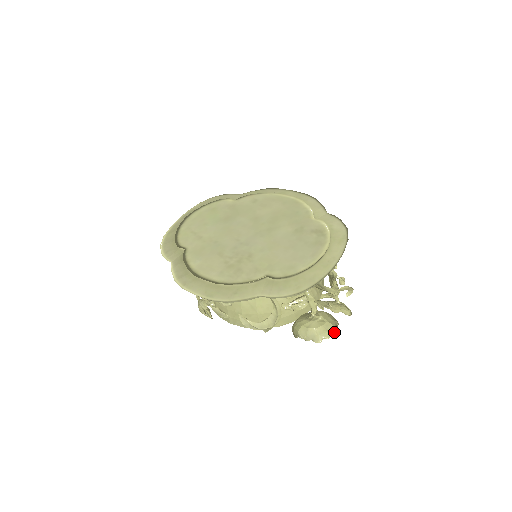
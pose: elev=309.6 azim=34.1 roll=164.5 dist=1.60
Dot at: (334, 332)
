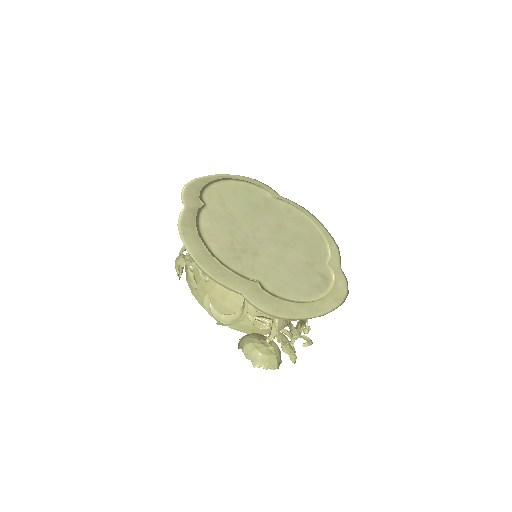
Dot at: (274, 368)
